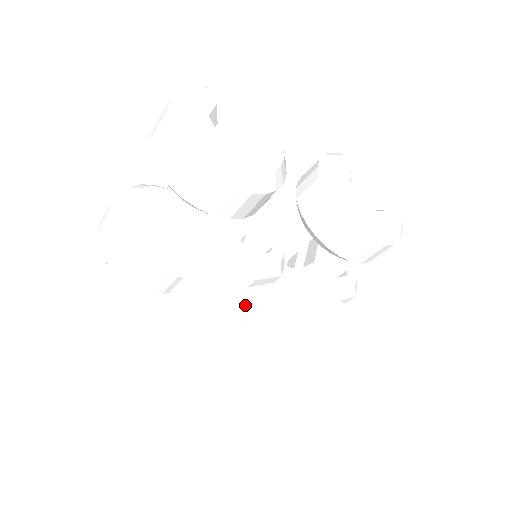
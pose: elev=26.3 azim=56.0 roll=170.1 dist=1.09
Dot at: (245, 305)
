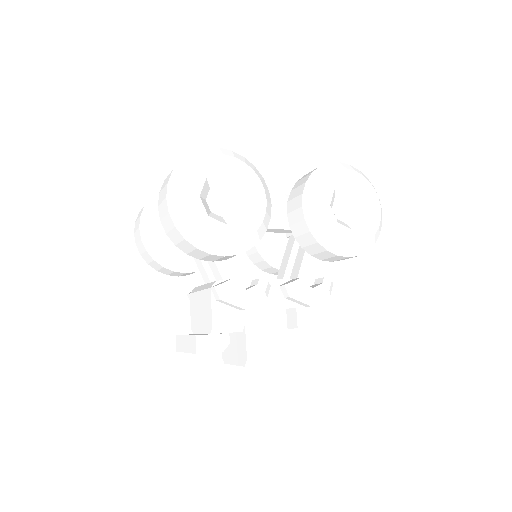
Dot at: (239, 325)
